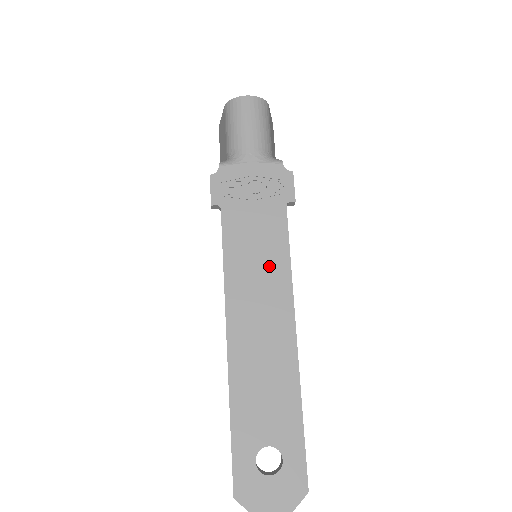
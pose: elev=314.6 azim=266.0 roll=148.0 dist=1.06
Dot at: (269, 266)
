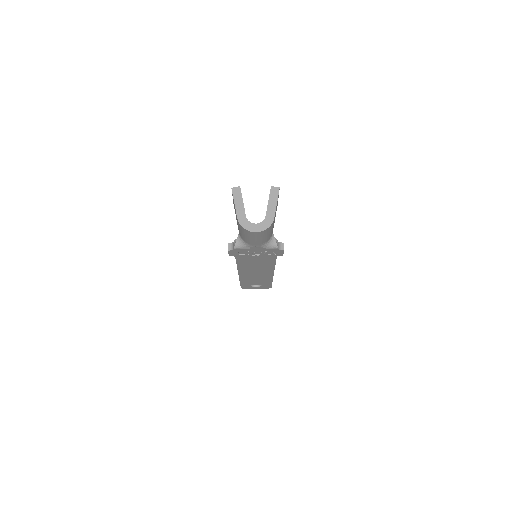
Dot at: (263, 266)
